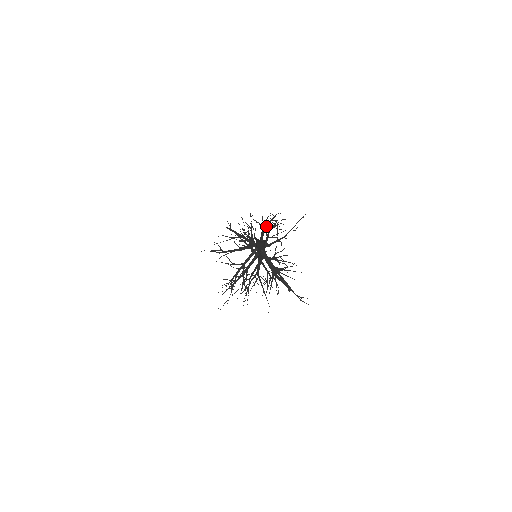
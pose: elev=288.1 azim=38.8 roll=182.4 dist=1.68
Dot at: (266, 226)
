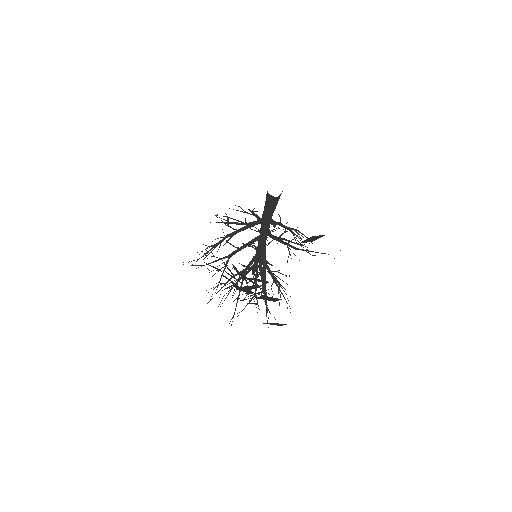
Dot at: (286, 226)
